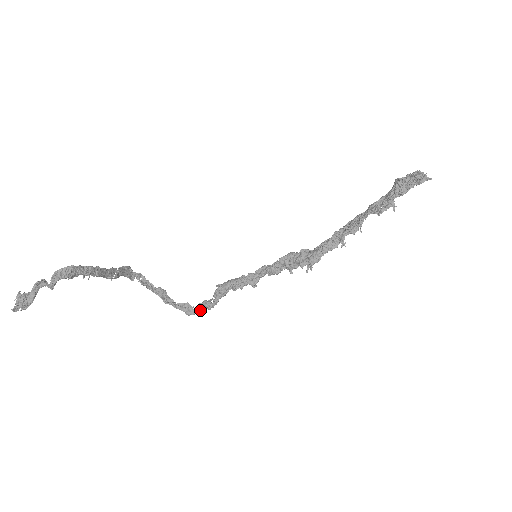
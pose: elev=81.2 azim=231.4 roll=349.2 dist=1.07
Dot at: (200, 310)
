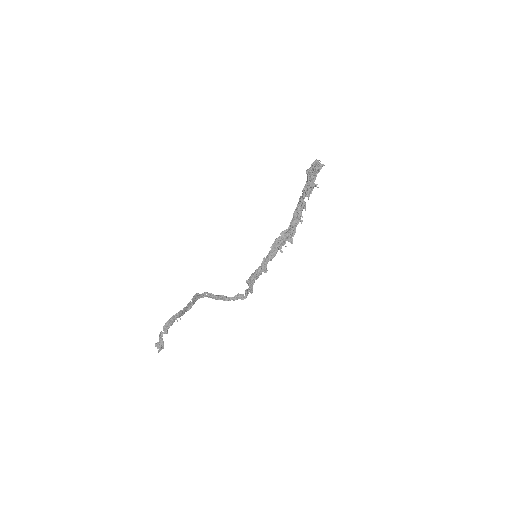
Dot at: (247, 295)
